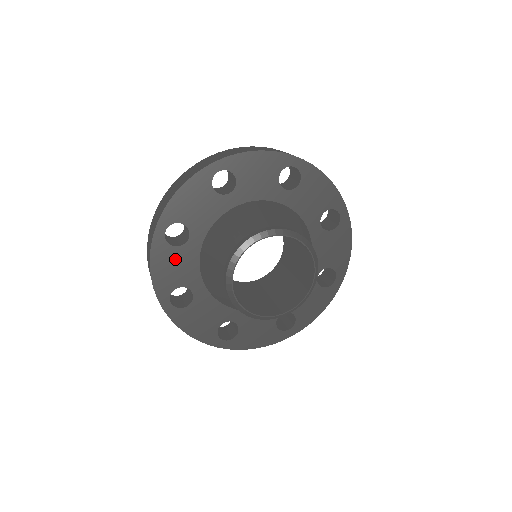
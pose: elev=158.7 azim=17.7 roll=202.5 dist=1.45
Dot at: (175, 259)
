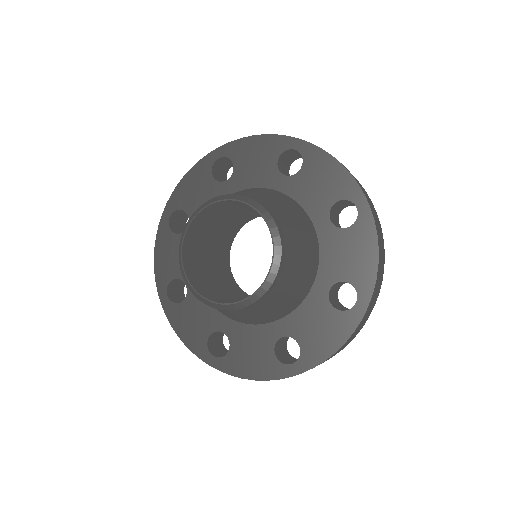
Dot at: (189, 313)
